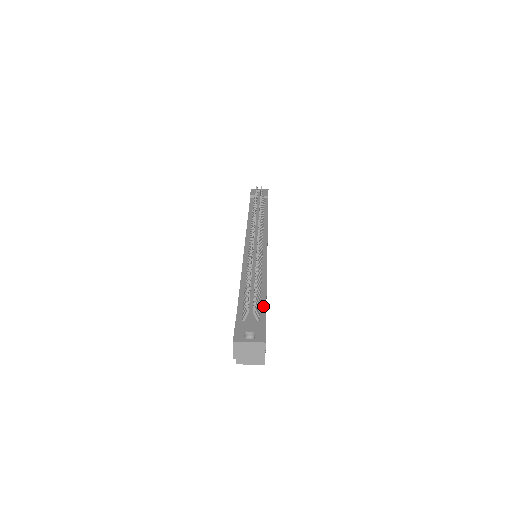
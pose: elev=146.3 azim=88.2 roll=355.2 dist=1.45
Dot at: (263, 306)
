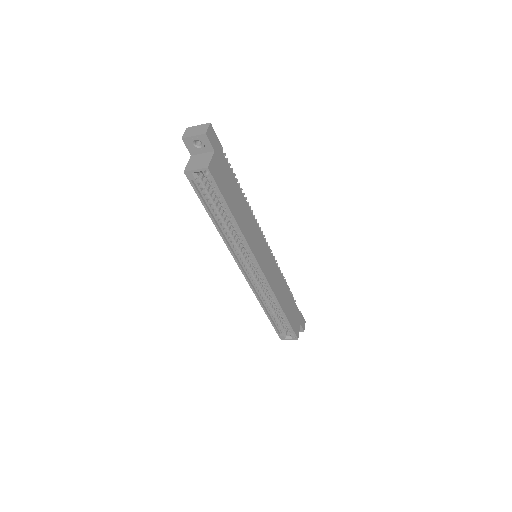
Dot at: (229, 170)
